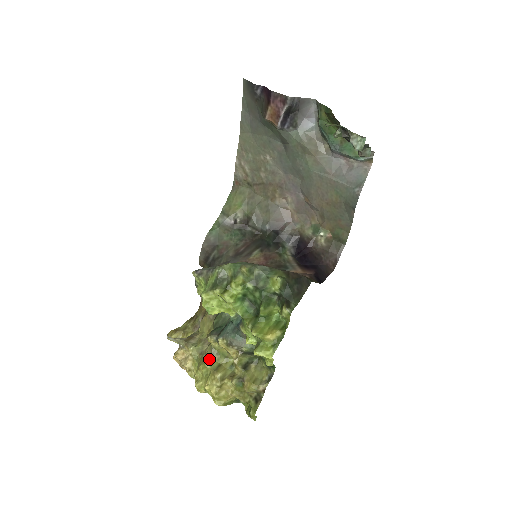
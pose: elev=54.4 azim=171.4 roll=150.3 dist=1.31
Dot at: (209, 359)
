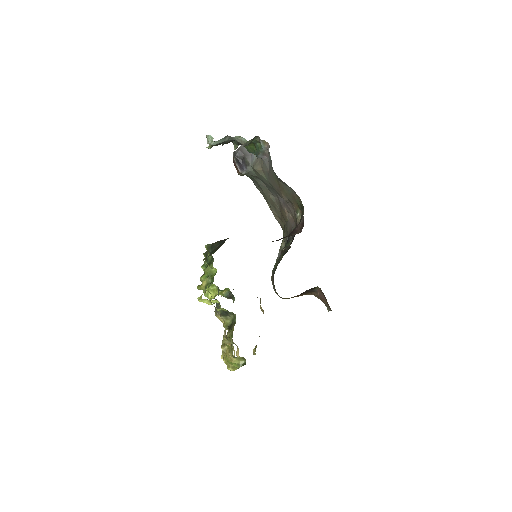
Dot at: occluded
